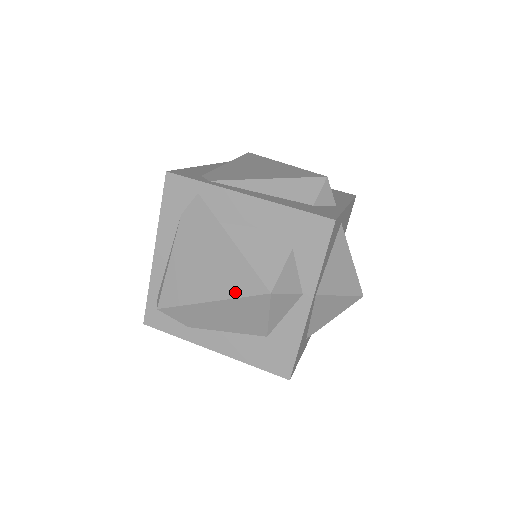
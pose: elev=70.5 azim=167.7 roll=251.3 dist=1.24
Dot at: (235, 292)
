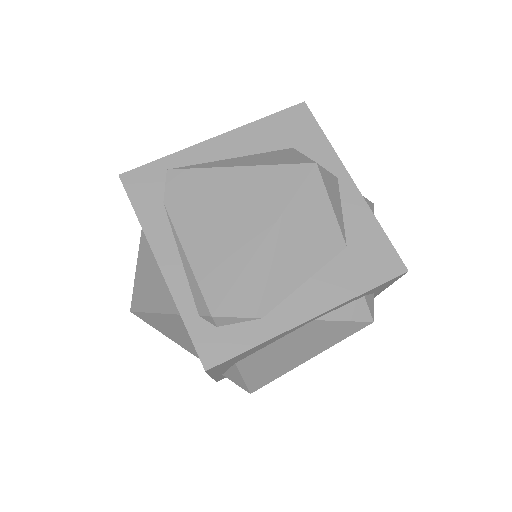
Dot at: (283, 199)
